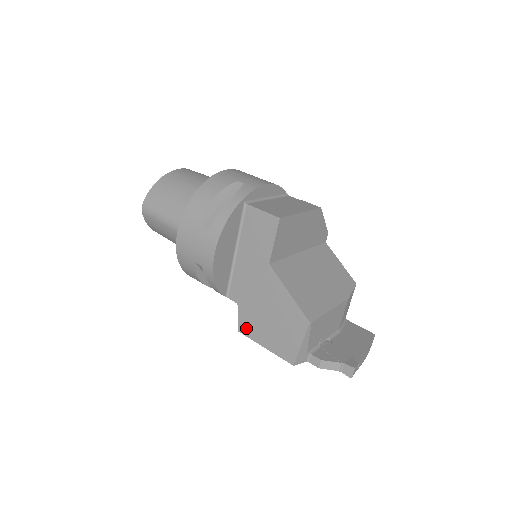
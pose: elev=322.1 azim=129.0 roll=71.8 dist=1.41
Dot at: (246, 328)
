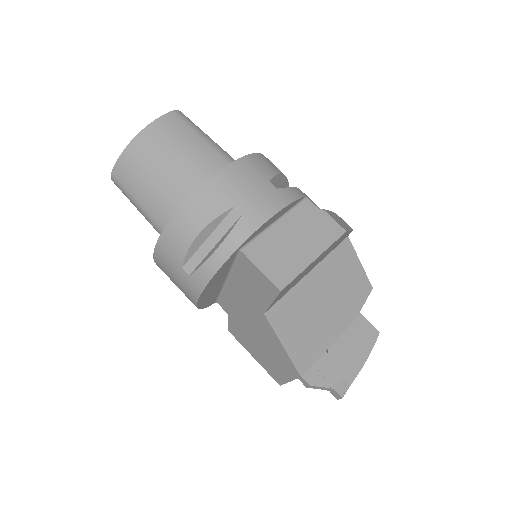
Dot at: (236, 334)
